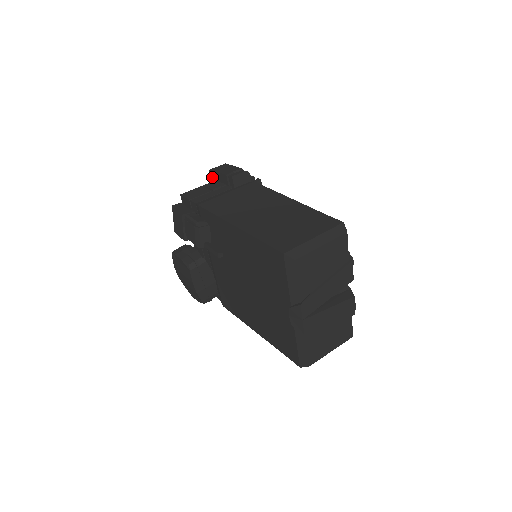
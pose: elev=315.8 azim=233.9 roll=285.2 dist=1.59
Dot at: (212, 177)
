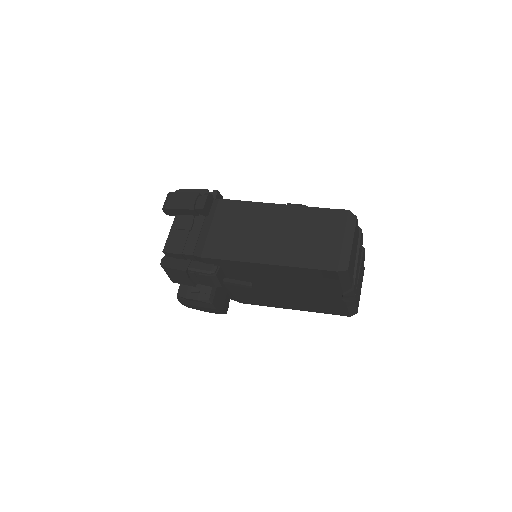
Dot at: (169, 213)
